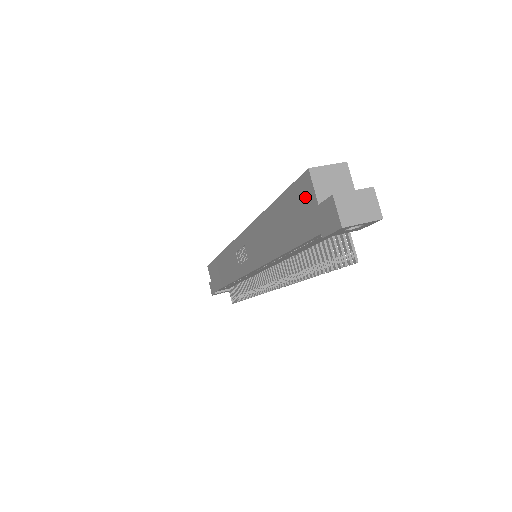
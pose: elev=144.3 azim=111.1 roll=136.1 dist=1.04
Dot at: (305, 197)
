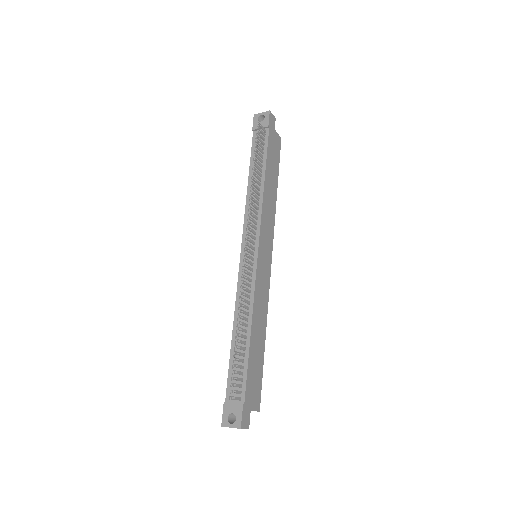
Dot at: occluded
